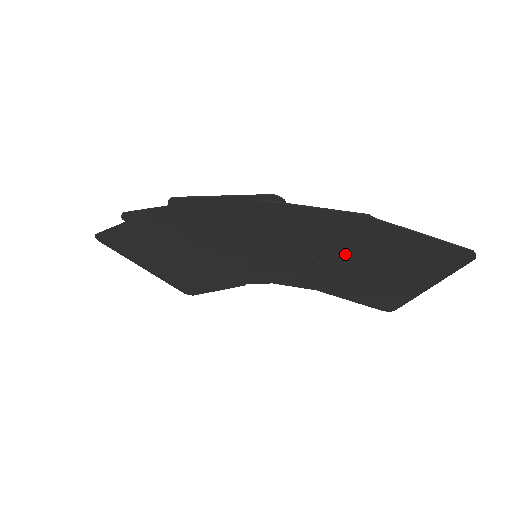
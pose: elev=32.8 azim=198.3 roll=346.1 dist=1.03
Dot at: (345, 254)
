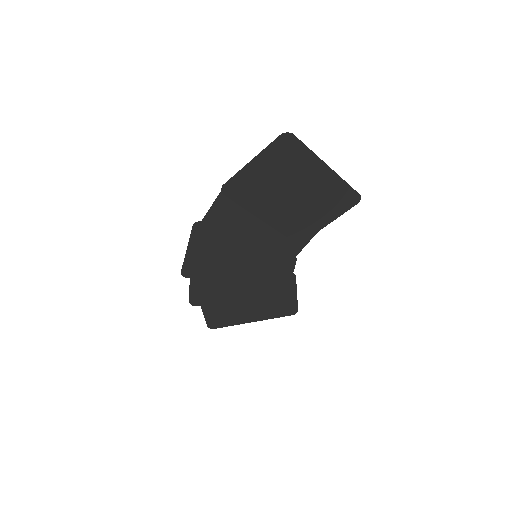
Dot at: (265, 207)
